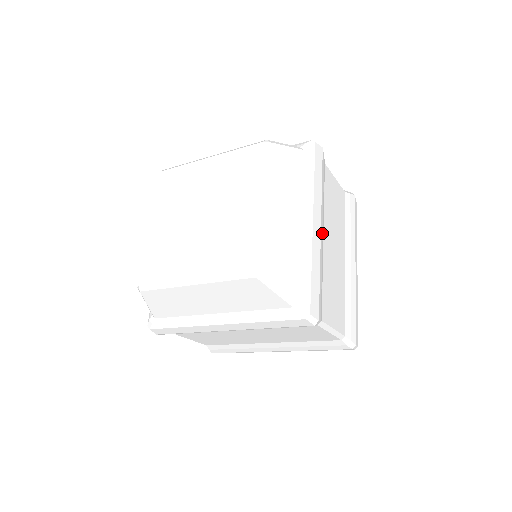
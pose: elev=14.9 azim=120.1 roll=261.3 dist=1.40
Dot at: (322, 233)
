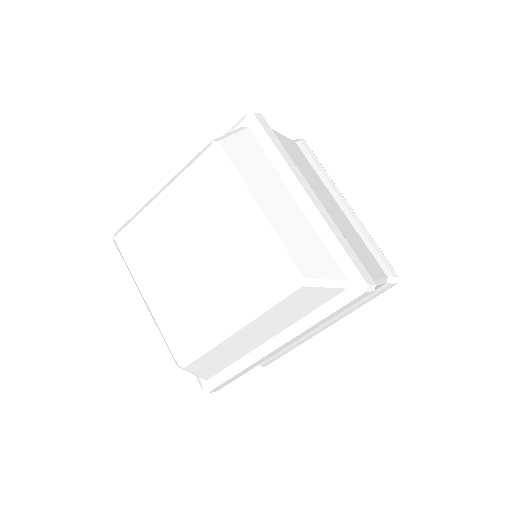
Dot at: occluded
